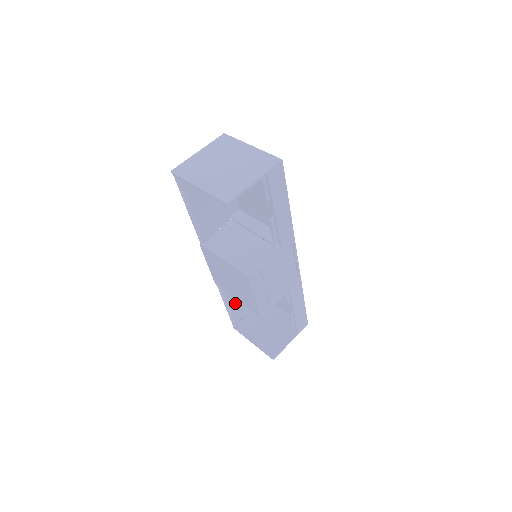
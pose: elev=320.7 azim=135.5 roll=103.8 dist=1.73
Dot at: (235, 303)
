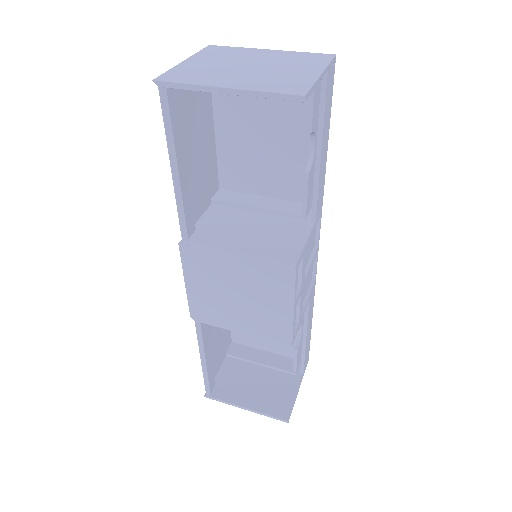
Dot at: occluded
